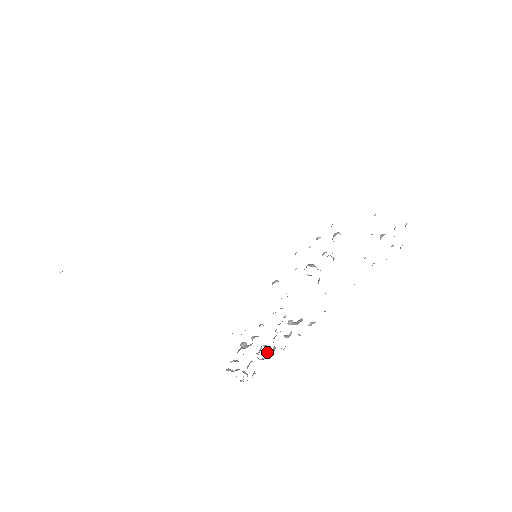
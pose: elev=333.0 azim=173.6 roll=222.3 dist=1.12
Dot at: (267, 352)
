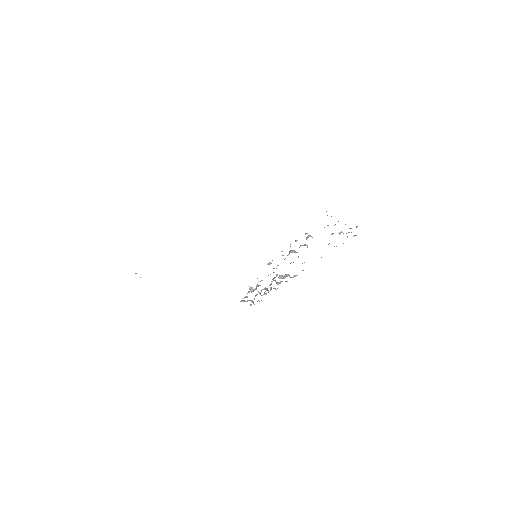
Dot at: (266, 290)
